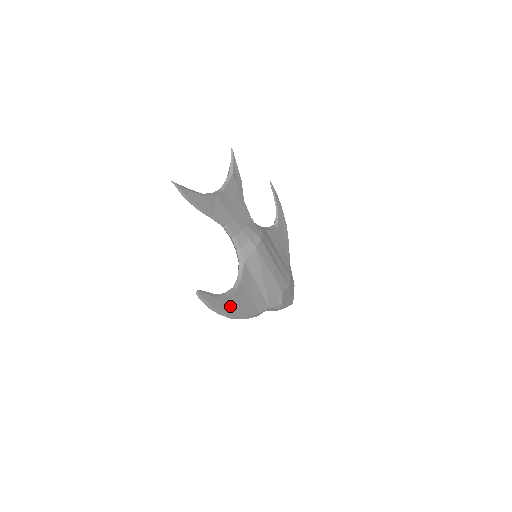
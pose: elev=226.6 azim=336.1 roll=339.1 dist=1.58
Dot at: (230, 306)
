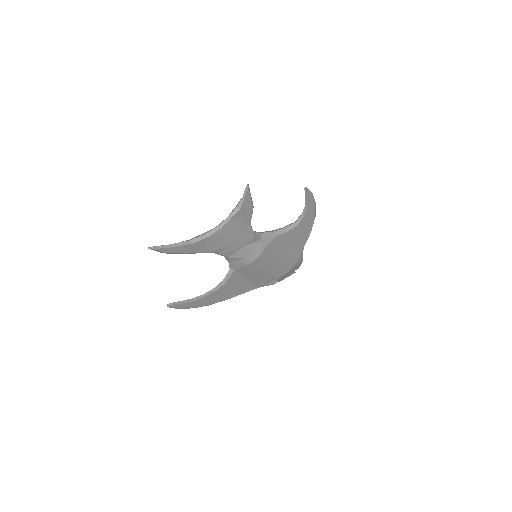
Dot at: (207, 300)
